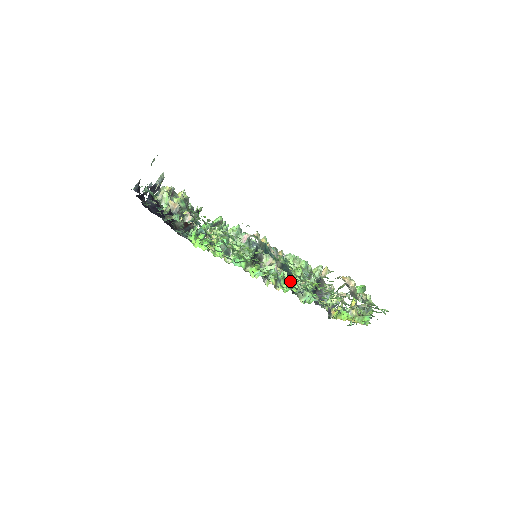
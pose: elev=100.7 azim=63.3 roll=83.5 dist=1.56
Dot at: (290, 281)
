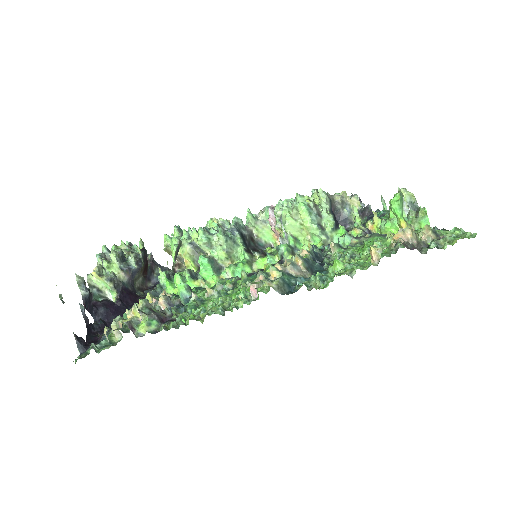
Dot at: (305, 237)
